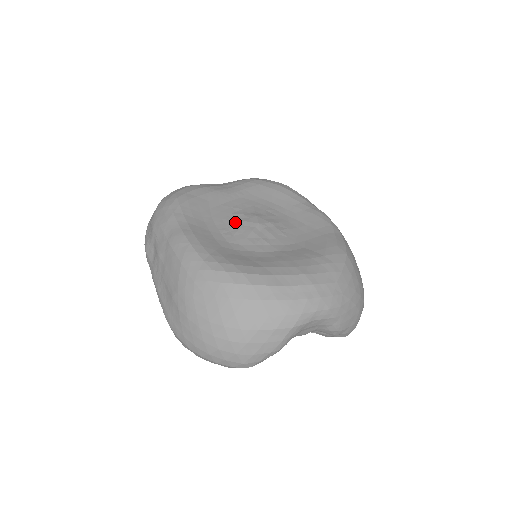
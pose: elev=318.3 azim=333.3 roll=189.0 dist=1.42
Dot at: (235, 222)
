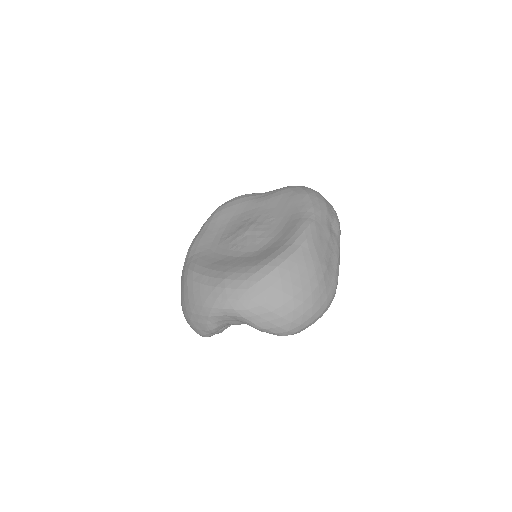
Dot at: (236, 229)
